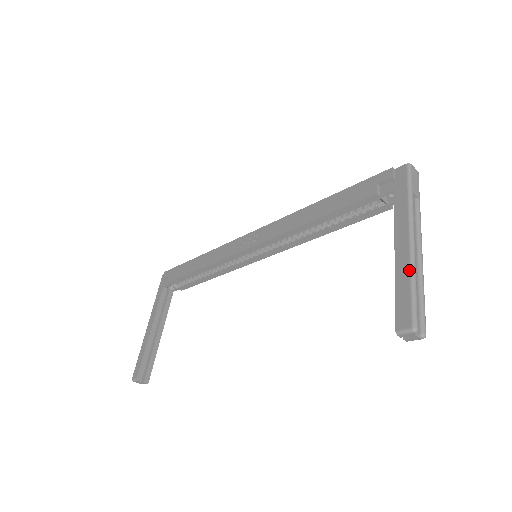
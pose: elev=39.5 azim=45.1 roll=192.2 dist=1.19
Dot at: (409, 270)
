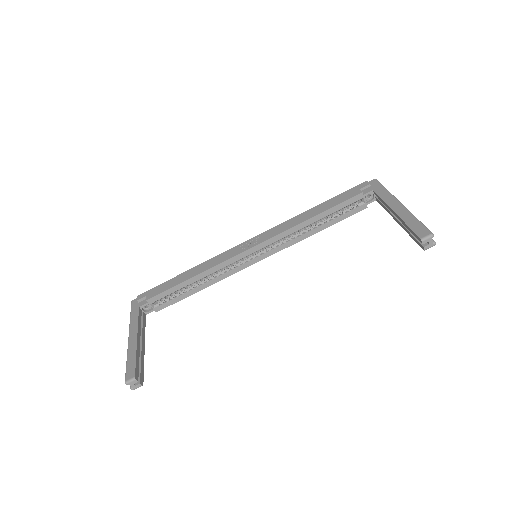
Dot at: (411, 214)
